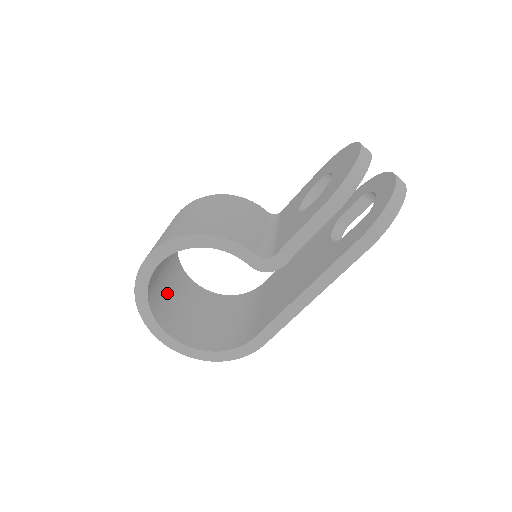
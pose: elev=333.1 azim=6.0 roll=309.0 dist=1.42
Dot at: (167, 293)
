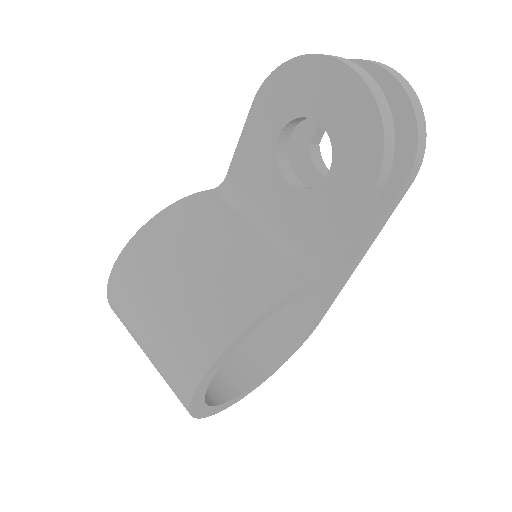
Dot at: occluded
